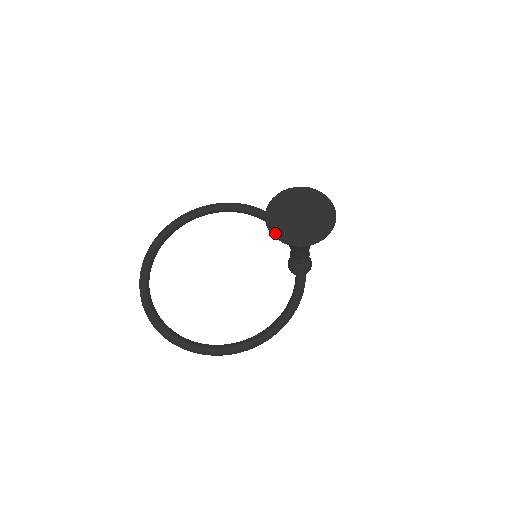
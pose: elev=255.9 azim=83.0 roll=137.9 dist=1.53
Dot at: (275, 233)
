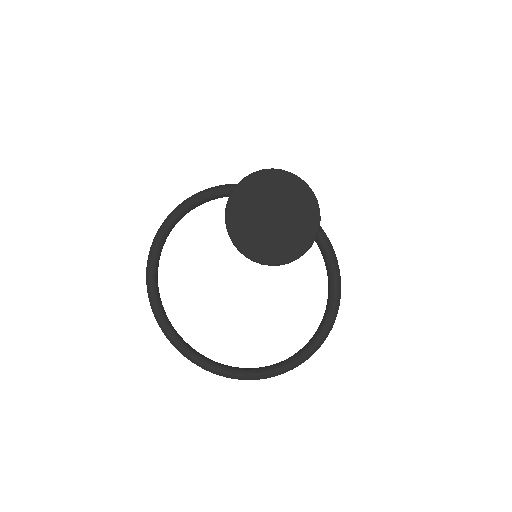
Dot at: (270, 262)
